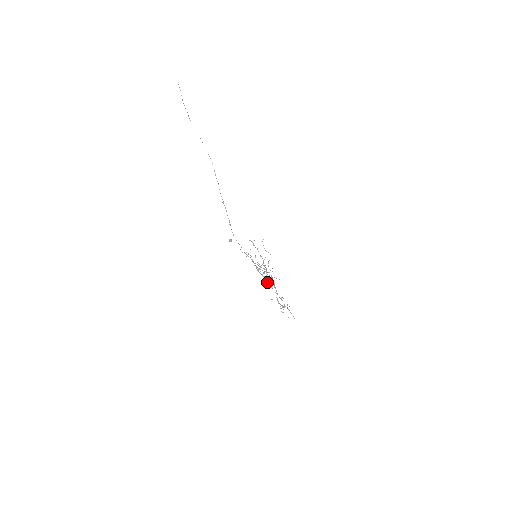
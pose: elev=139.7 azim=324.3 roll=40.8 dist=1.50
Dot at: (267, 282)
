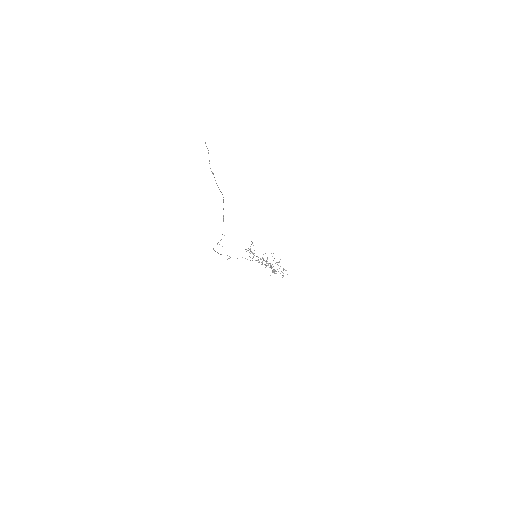
Dot at: occluded
